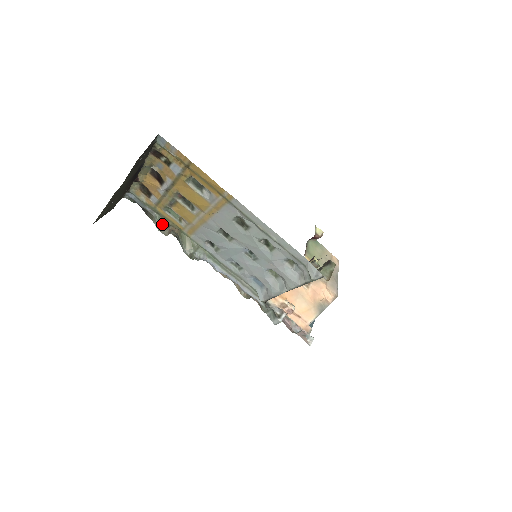
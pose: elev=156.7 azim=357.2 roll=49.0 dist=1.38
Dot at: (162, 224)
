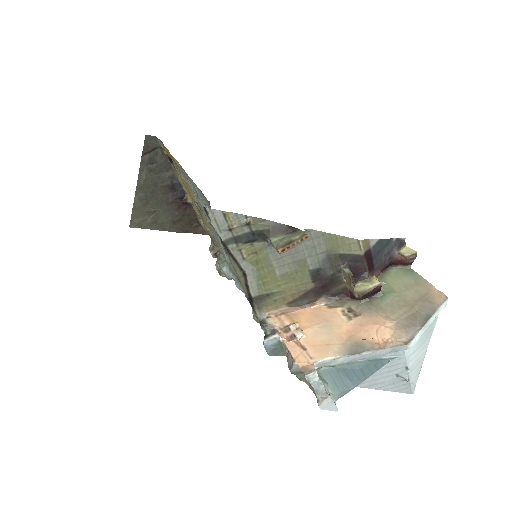
Dot at: (211, 245)
